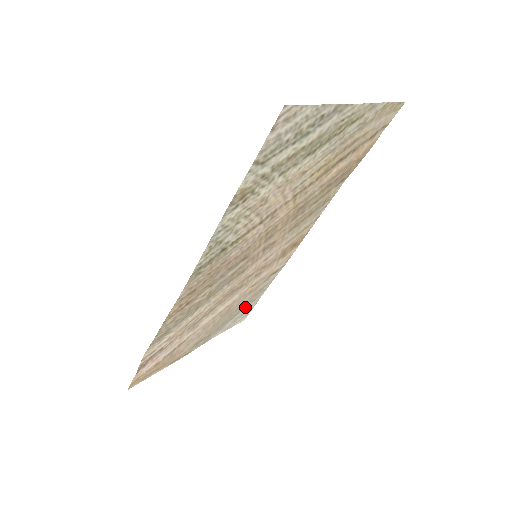
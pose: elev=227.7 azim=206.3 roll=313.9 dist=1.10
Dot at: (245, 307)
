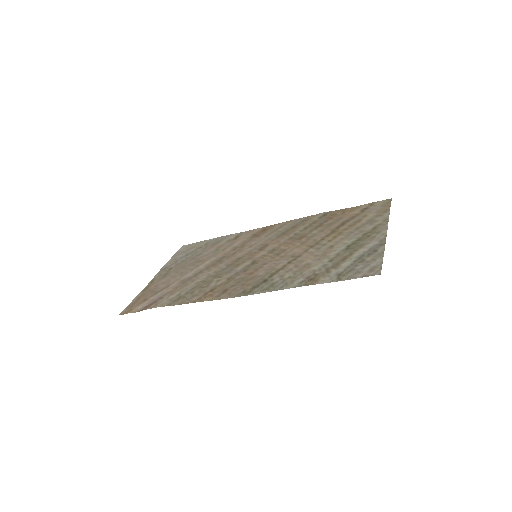
Dot at: (199, 248)
